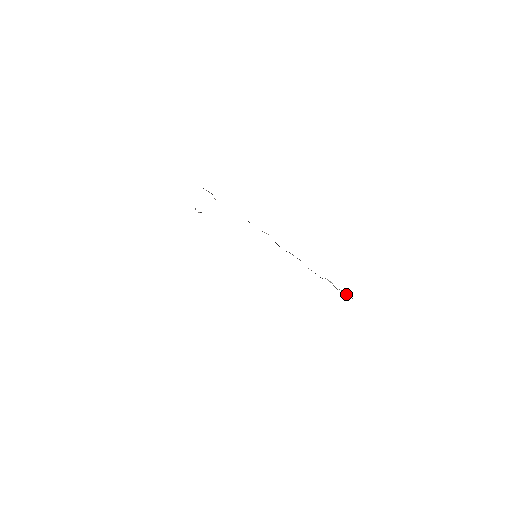
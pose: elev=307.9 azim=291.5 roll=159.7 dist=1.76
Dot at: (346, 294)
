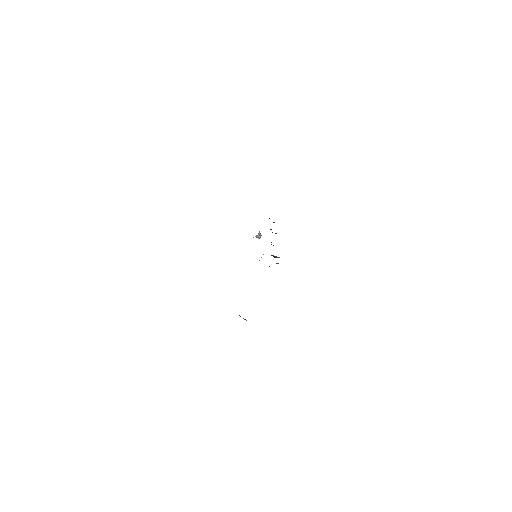
Dot at: occluded
